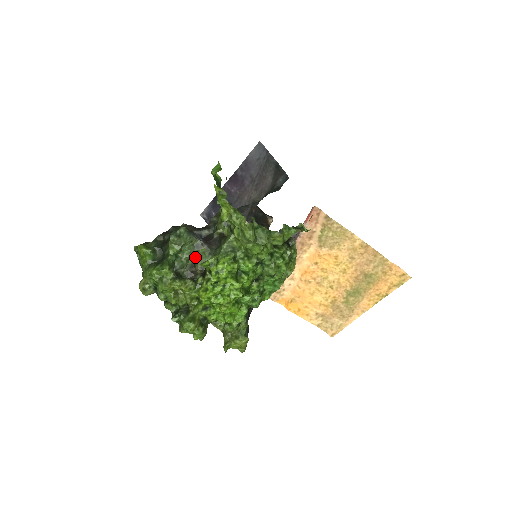
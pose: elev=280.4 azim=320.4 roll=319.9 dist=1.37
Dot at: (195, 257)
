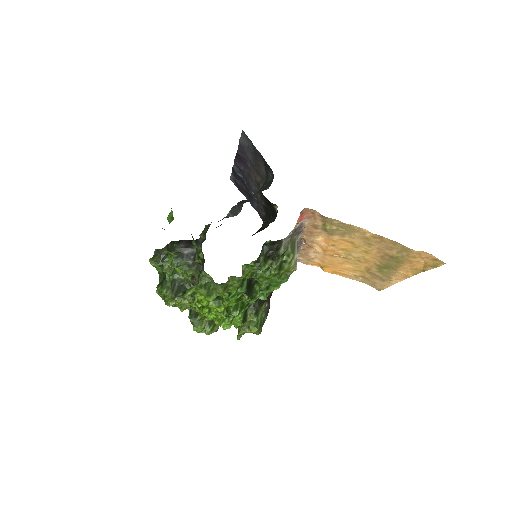
Dot at: (191, 273)
